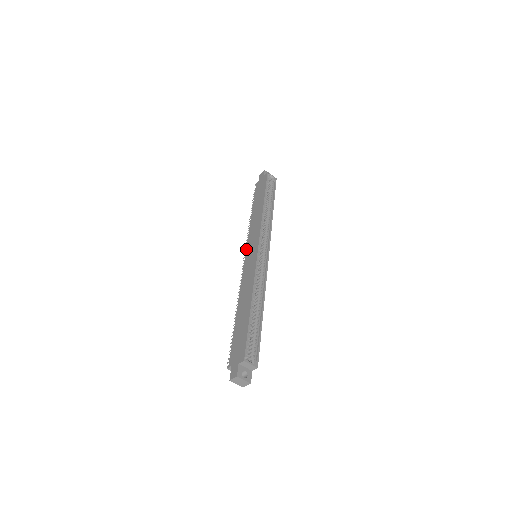
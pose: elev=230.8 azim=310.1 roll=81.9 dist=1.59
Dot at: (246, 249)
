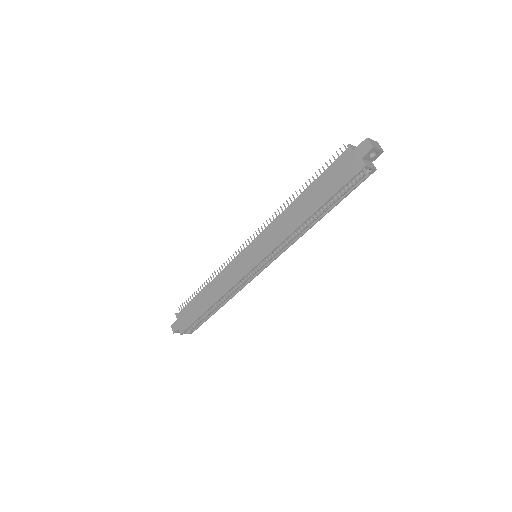
Dot at: (254, 240)
